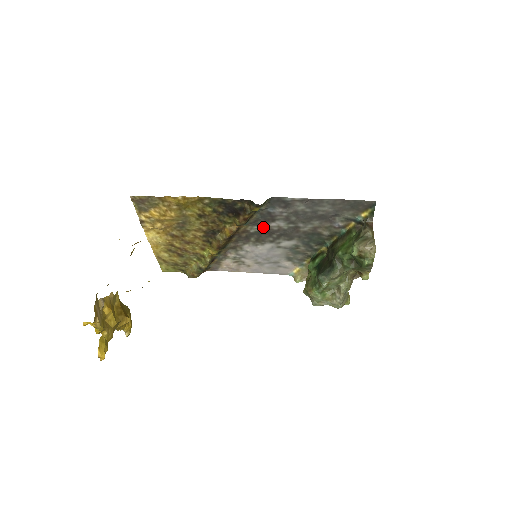
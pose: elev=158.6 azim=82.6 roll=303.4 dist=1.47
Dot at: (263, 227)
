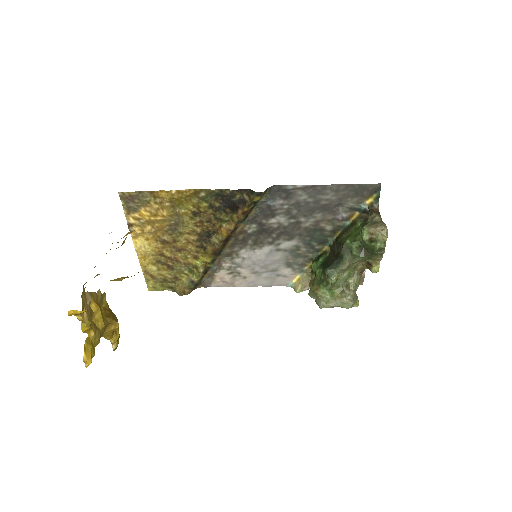
Dot at: (262, 225)
